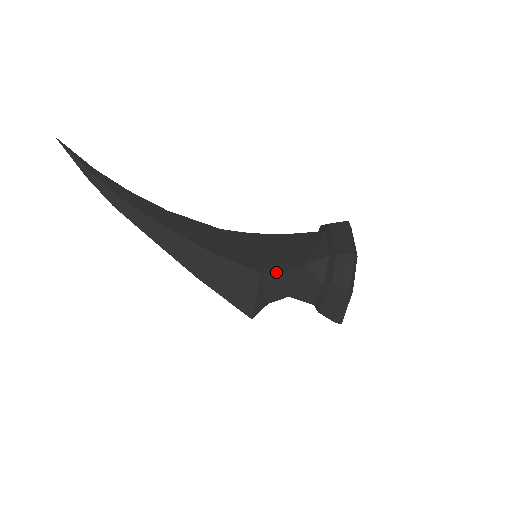
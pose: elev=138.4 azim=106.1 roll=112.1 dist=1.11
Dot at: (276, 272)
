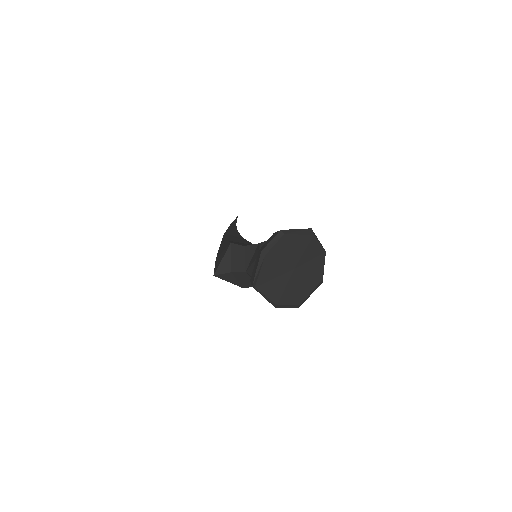
Dot at: (240, 245)
